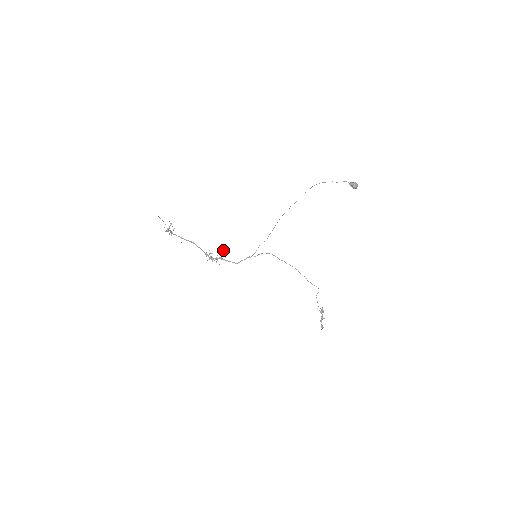
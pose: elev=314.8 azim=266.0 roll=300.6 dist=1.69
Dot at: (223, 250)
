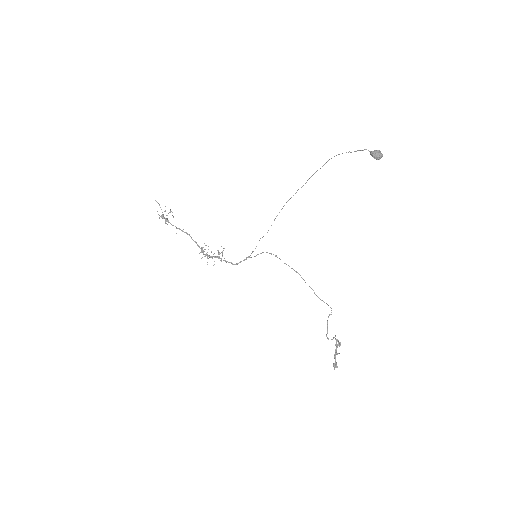
Dot at: (223, 248)
